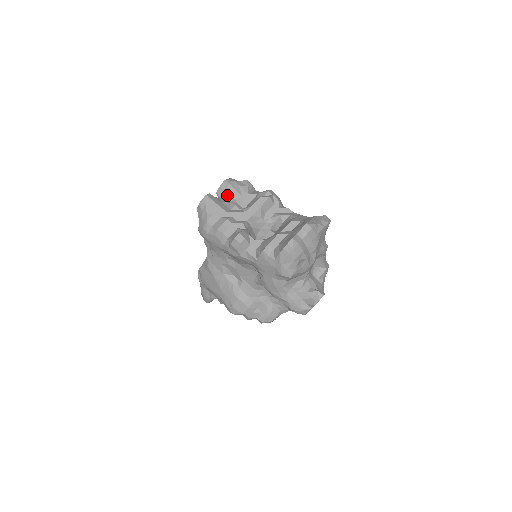
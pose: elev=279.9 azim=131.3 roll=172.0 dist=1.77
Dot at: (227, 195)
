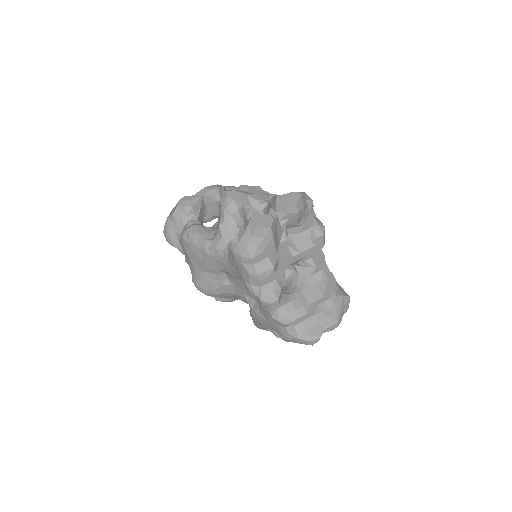
Dot at: (286, 218)
